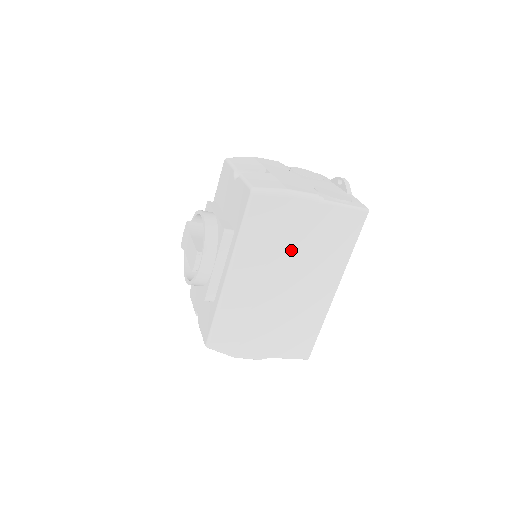
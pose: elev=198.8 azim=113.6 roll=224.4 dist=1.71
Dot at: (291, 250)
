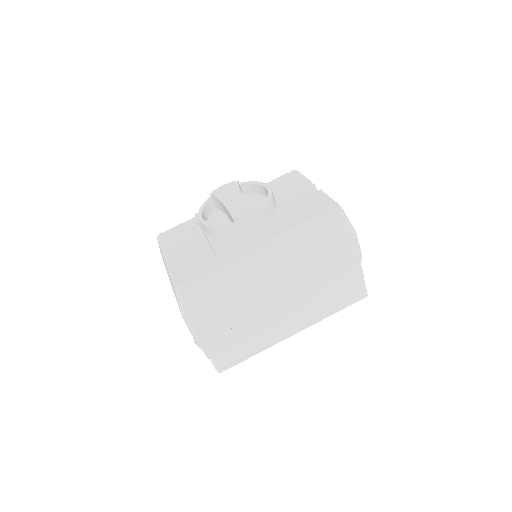
Dot at: (313, 273)
